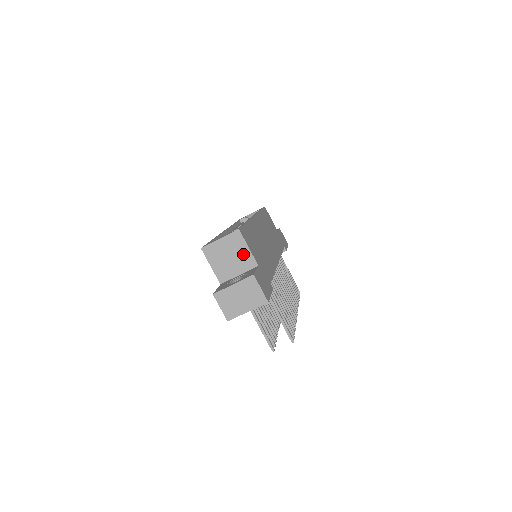
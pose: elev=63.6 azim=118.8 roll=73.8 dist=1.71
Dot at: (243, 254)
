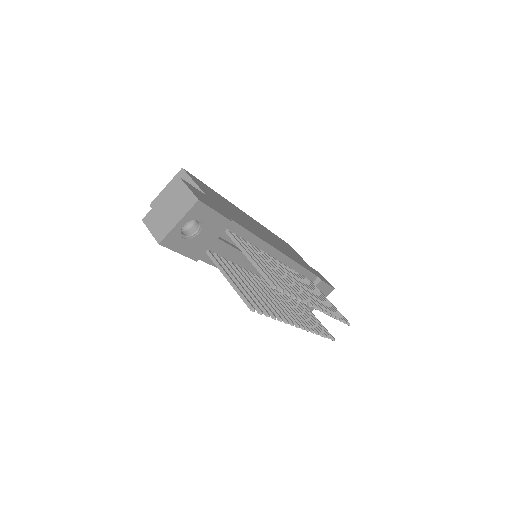
Dot at: occluded
